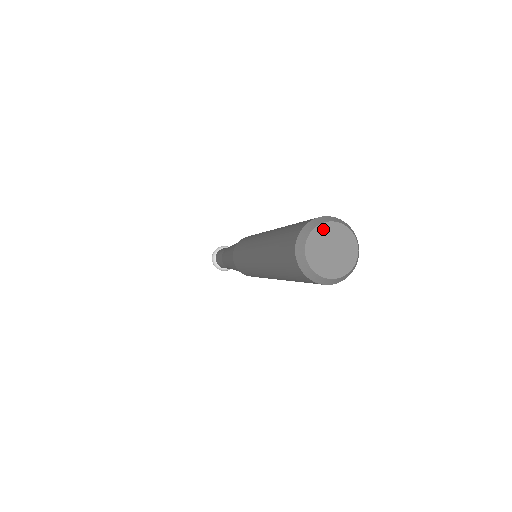
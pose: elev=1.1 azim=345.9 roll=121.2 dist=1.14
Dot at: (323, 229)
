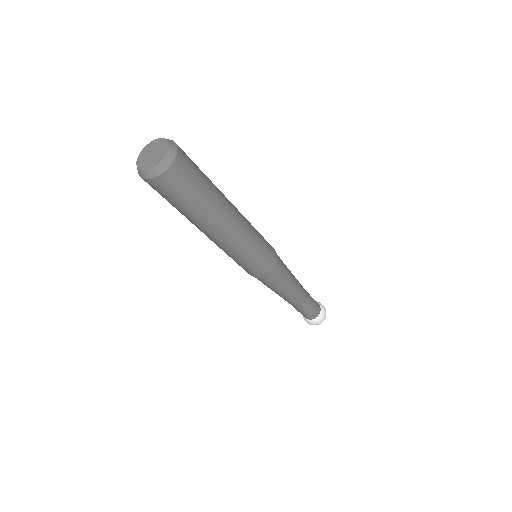
Dot at: (156, 142)
